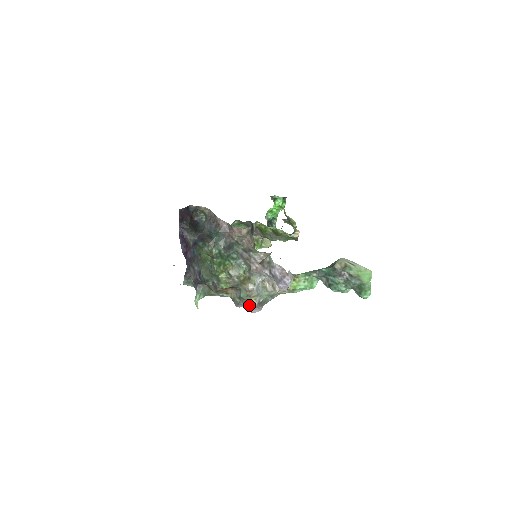
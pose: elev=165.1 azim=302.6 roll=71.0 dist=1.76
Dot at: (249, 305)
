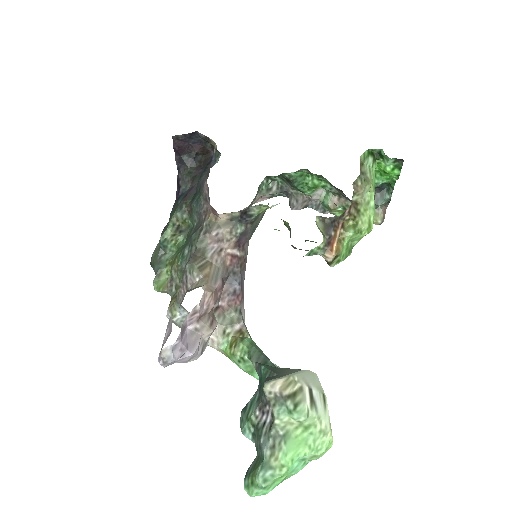
Dot at: occluded
